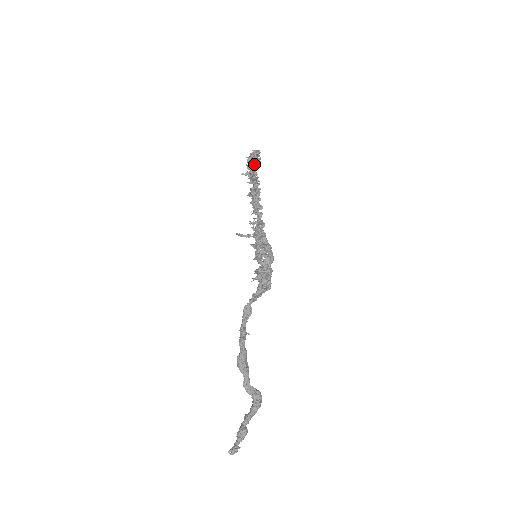
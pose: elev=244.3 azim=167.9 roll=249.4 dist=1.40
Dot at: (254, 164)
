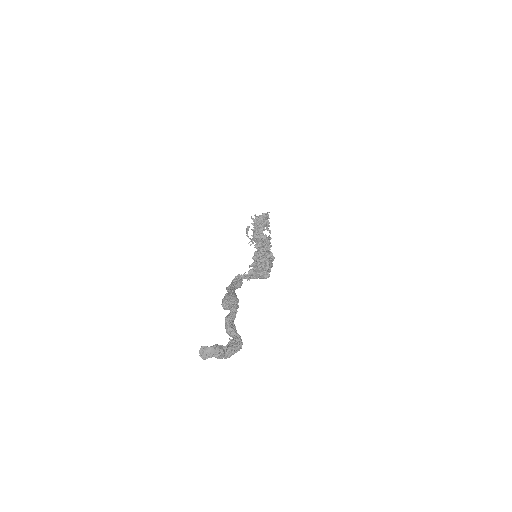
Dot at: occluded
